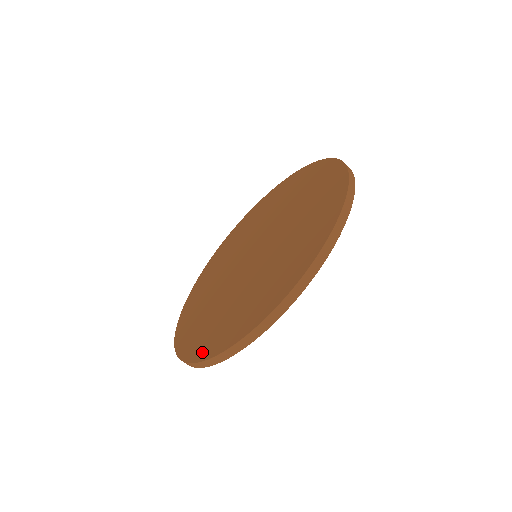
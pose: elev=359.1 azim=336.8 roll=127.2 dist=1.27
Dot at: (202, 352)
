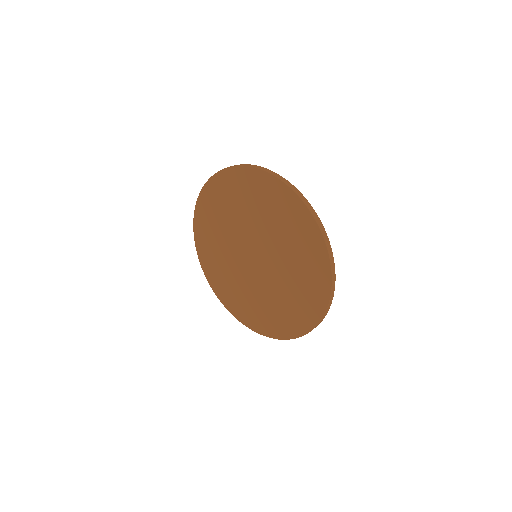
Dot at: (274, 333)
